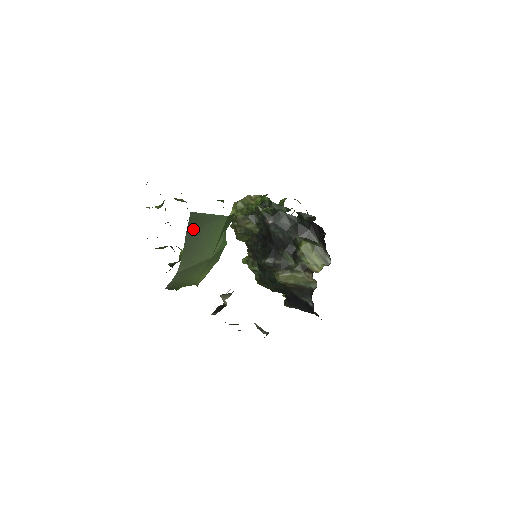
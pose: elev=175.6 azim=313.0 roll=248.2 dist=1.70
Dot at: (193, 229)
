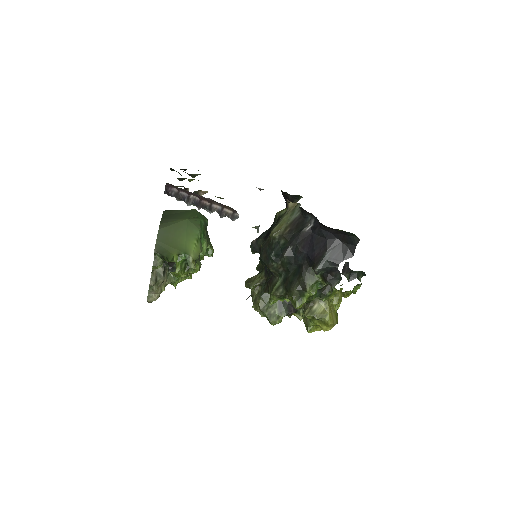
Dot at: (168, 215)
